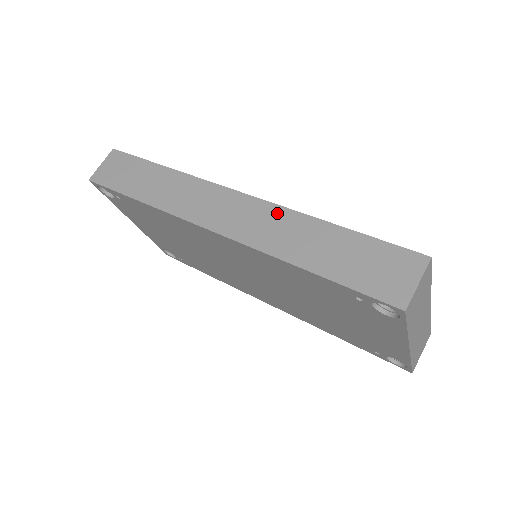
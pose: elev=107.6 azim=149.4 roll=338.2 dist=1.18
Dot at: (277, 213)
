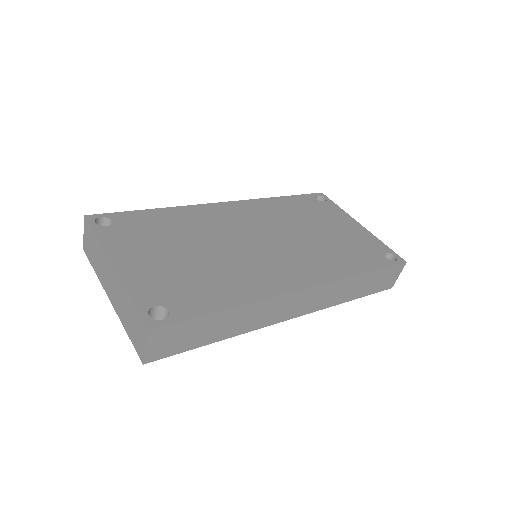
Dot at: (335, 286)
